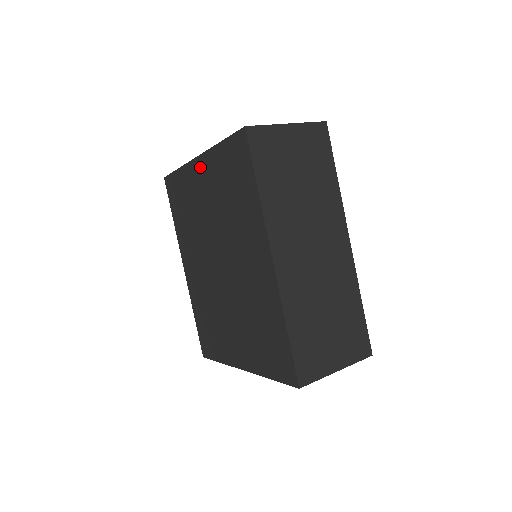
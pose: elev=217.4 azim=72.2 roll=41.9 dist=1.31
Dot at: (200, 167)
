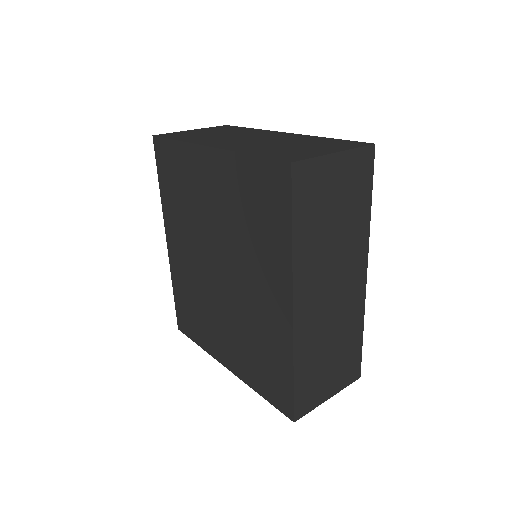
Dot at: (211, 161)
